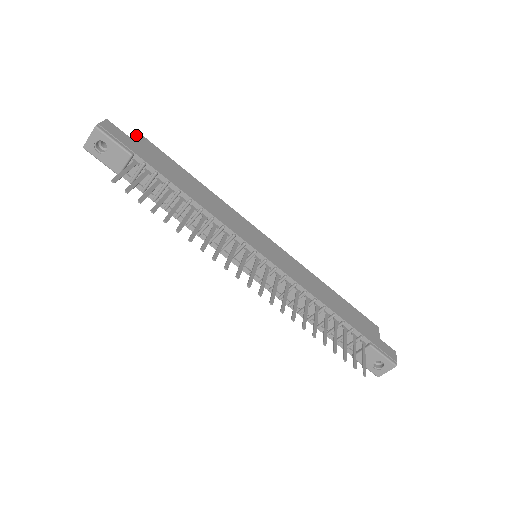
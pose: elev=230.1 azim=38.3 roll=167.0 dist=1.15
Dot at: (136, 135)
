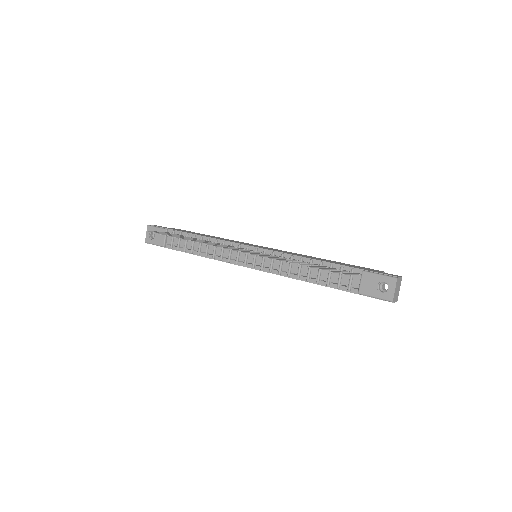
Dot at: occluded
